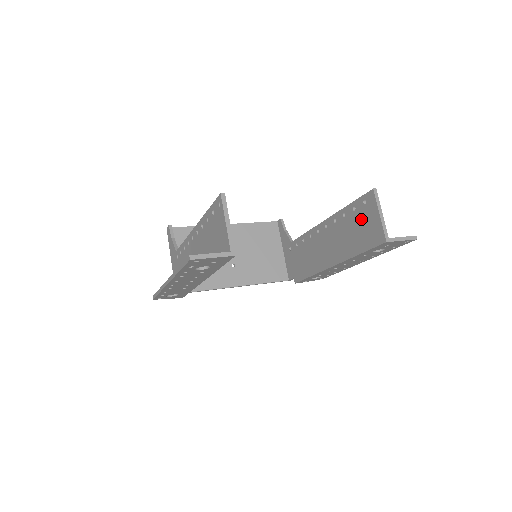
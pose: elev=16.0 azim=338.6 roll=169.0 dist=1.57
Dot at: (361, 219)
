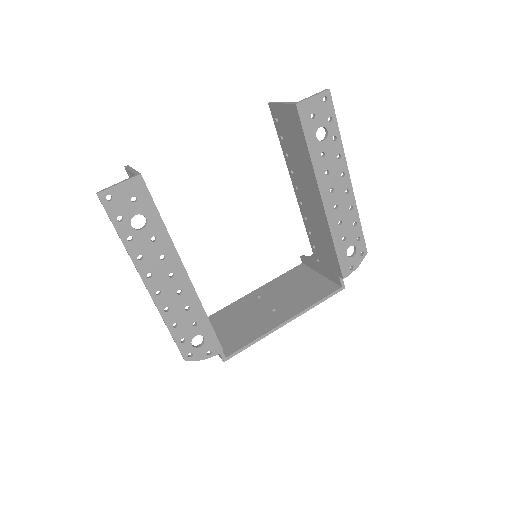
Dot at: (286, 132)
